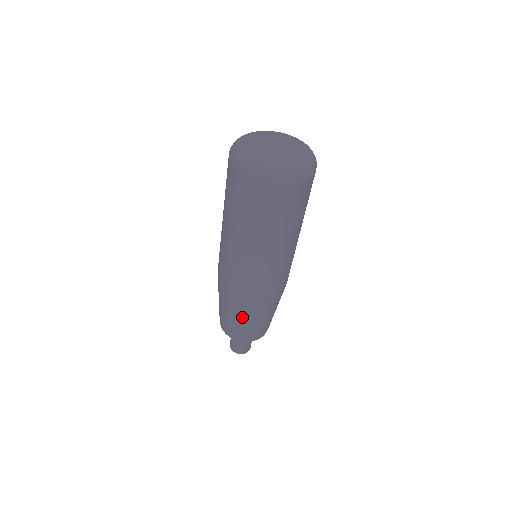
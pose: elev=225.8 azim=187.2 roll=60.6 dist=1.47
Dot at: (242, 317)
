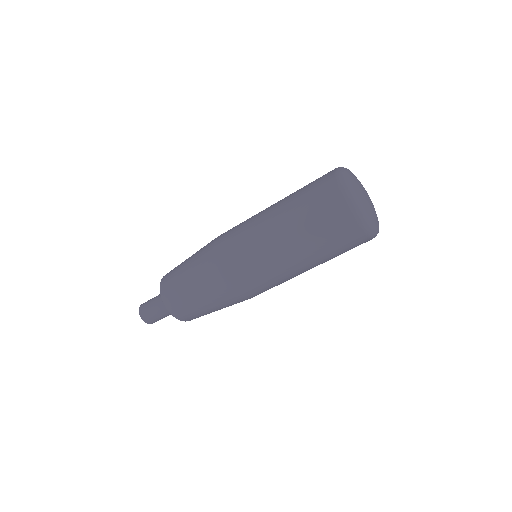
Dot at: (222, 308)
